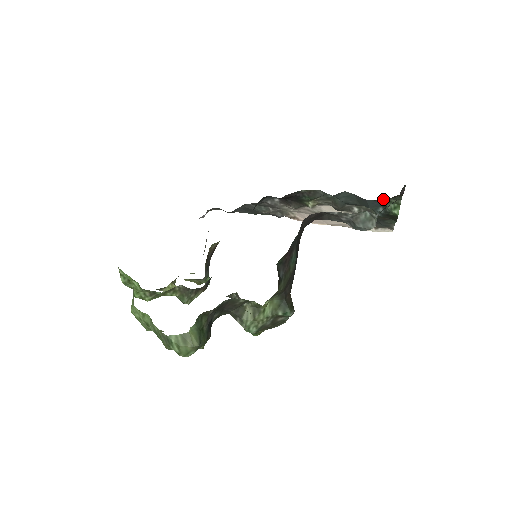
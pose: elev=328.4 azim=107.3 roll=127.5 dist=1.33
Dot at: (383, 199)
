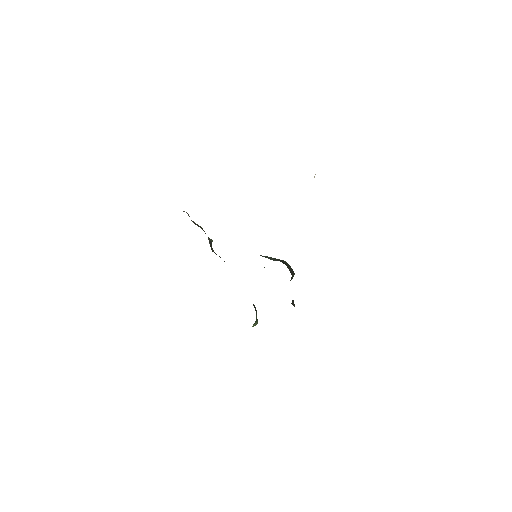
Dot at: occluded
